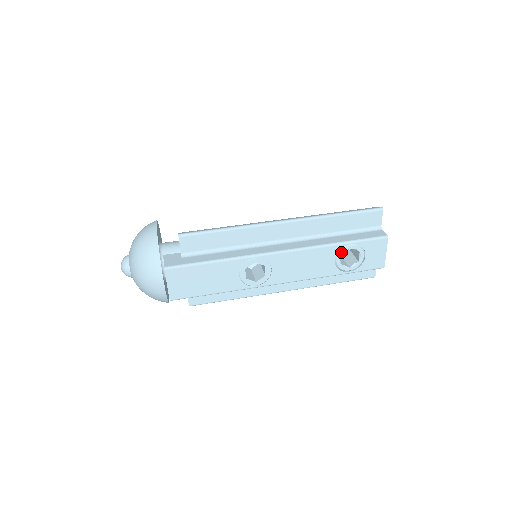
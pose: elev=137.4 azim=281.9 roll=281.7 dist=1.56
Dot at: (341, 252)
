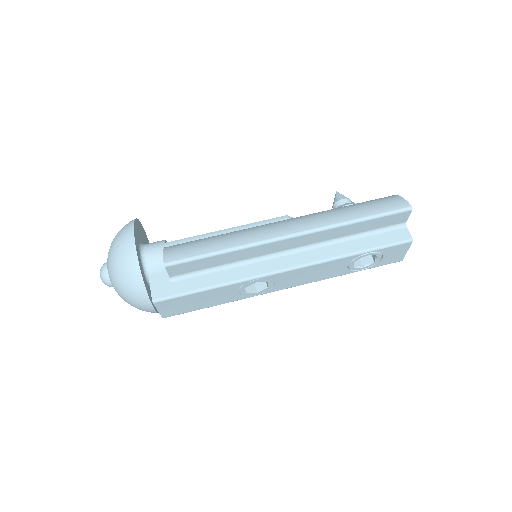
Dot at: (356, 259)
